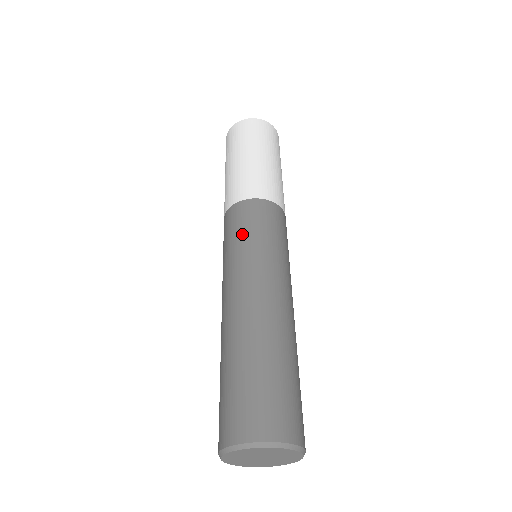
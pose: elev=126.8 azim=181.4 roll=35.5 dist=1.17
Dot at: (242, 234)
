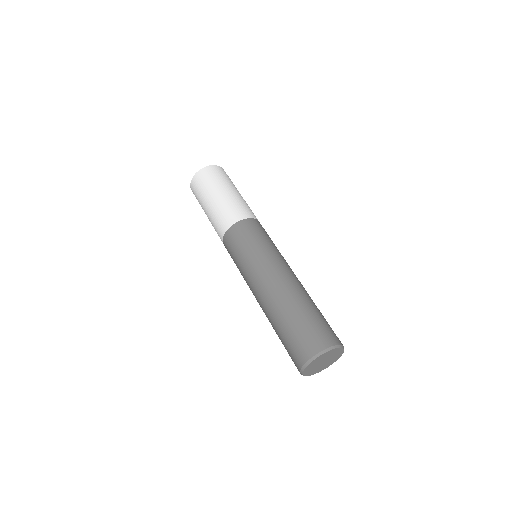
Dot at: (236, 258)
